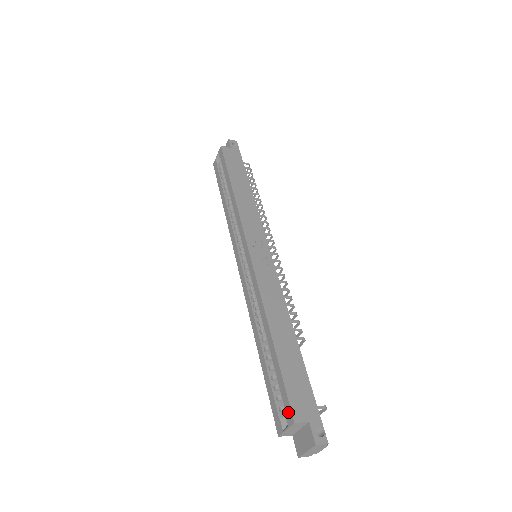
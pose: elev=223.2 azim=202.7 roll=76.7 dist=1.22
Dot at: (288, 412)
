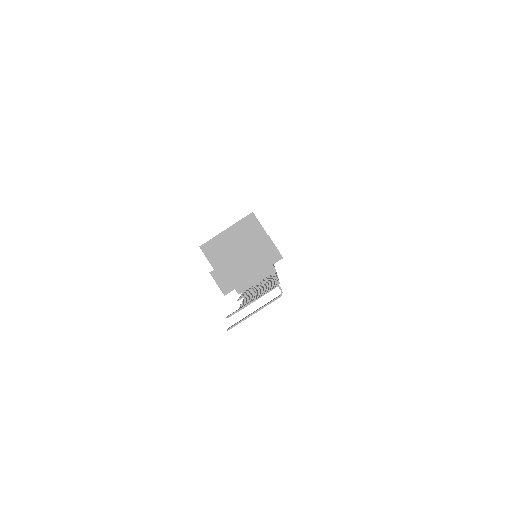
Dot at: occluded
